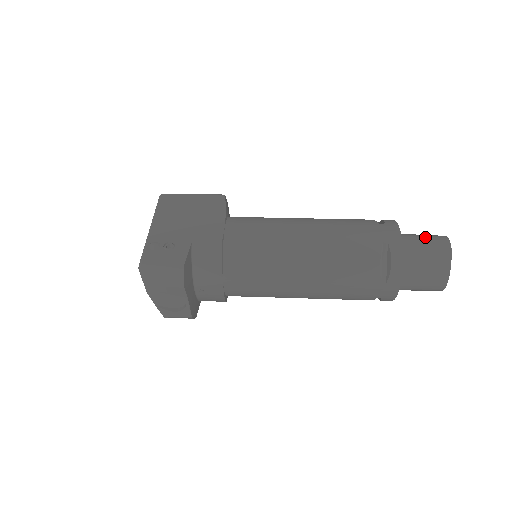
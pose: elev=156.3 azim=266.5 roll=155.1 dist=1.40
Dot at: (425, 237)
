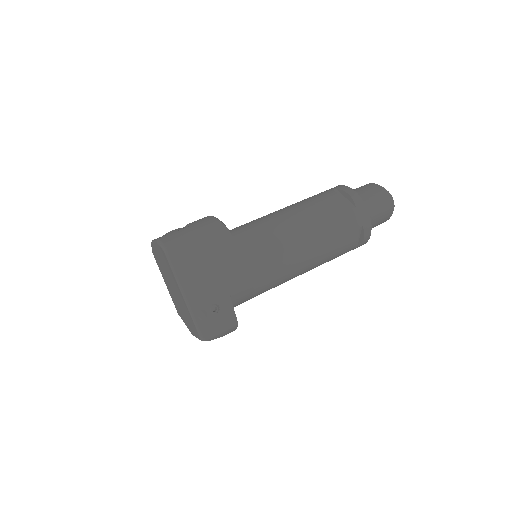
Dot at: (378, 202)
